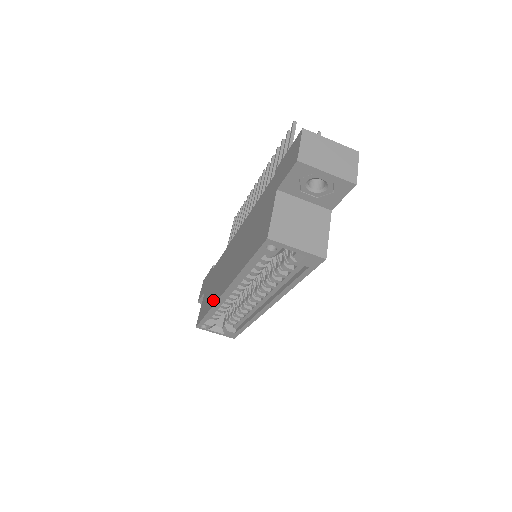
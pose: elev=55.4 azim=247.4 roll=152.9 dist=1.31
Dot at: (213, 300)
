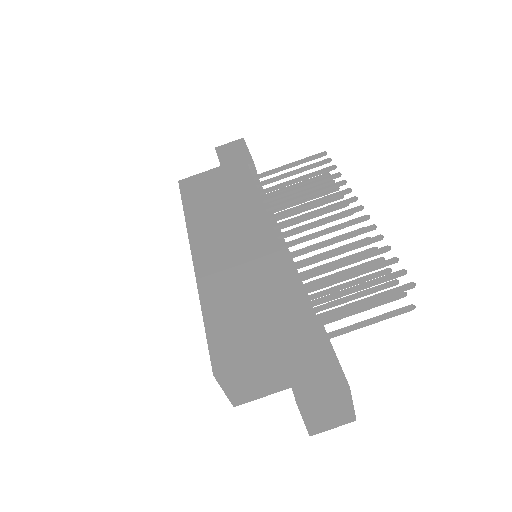
Dot at: (194, 222)
